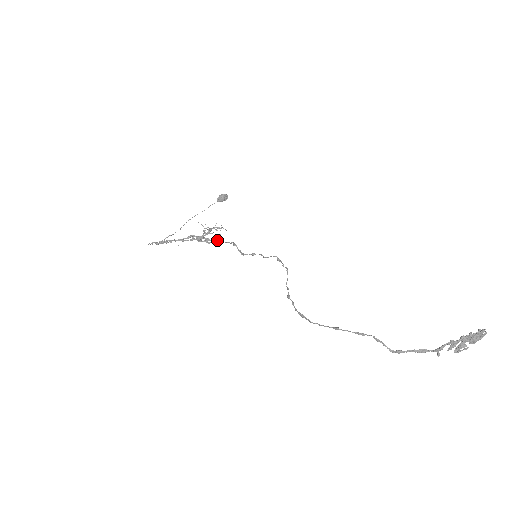
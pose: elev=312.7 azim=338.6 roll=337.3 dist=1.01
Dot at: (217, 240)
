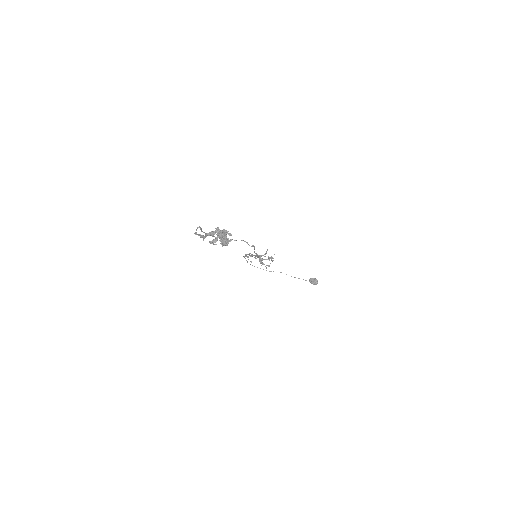
Dot at: occluded
